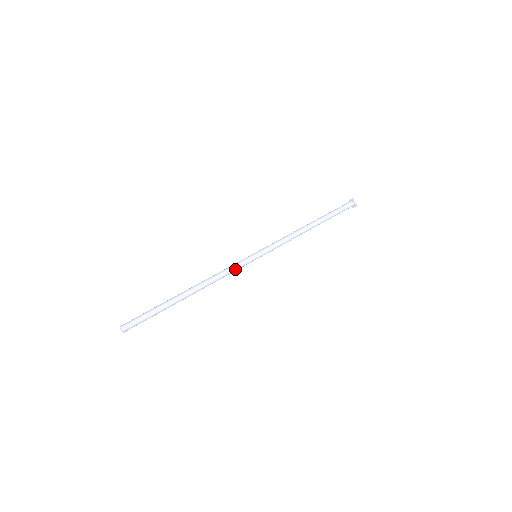
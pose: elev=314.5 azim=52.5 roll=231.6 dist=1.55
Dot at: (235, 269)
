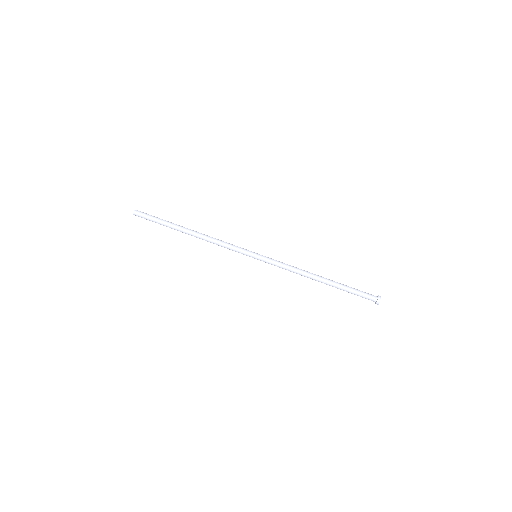
Dot at: (232, 250)
